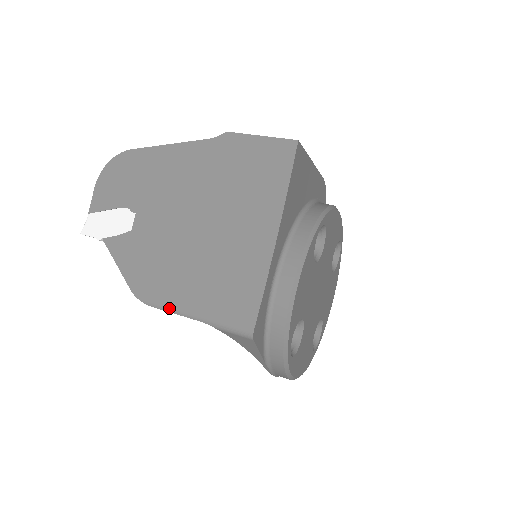
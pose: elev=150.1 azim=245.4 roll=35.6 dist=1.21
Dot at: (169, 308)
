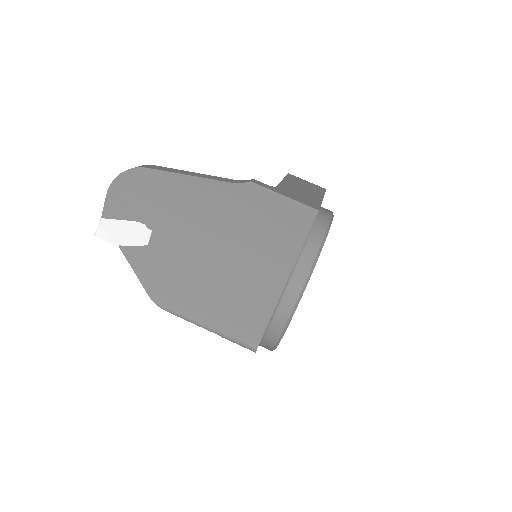
Dot at: (185, 318)
